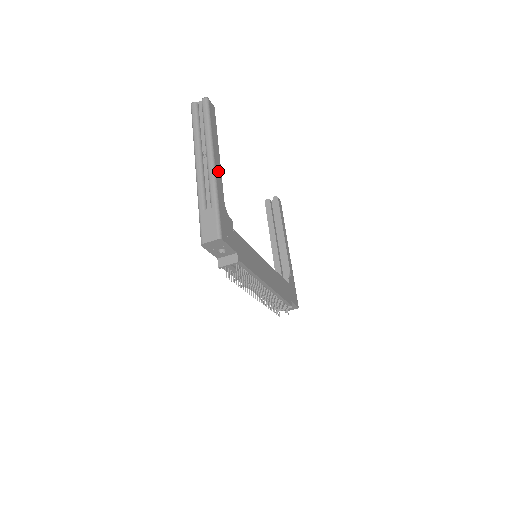
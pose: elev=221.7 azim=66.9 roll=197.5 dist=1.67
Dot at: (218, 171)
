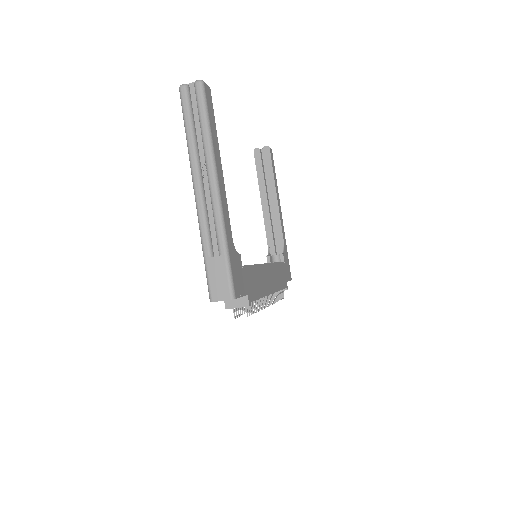
Dot at: (223, 197)
